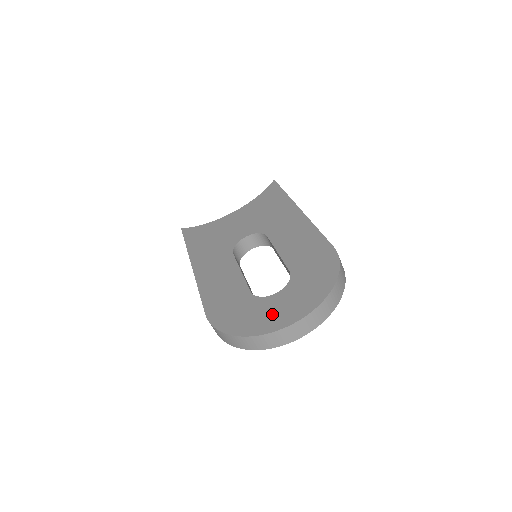
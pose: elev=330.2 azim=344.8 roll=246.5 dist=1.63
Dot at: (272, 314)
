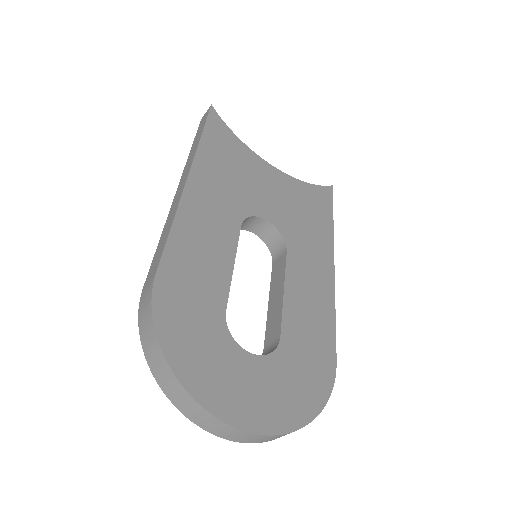
Dot at: (228, 382)
